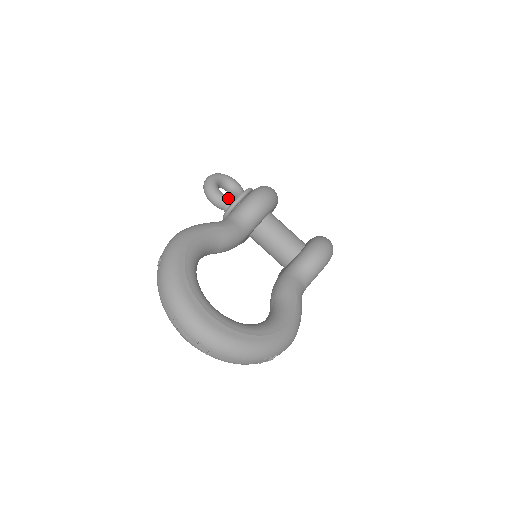
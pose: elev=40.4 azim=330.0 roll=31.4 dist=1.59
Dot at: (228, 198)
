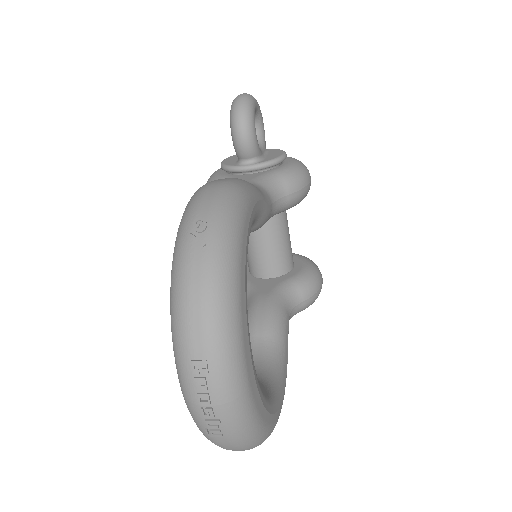
Dot at: (259, 149)
